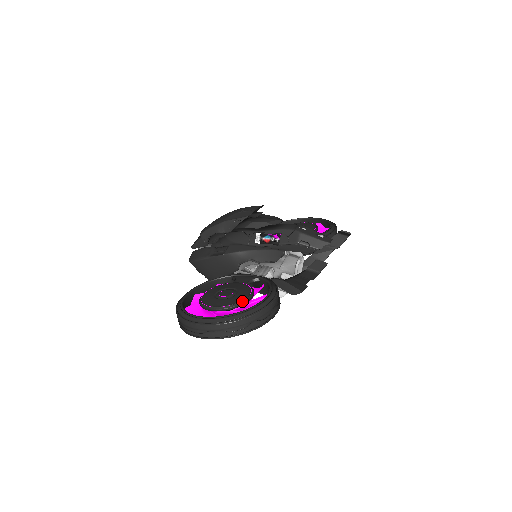
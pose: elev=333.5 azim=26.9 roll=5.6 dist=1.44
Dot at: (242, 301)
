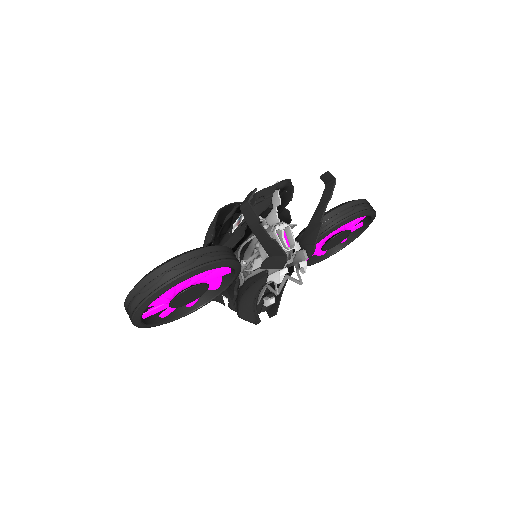
Dot at: occluded
